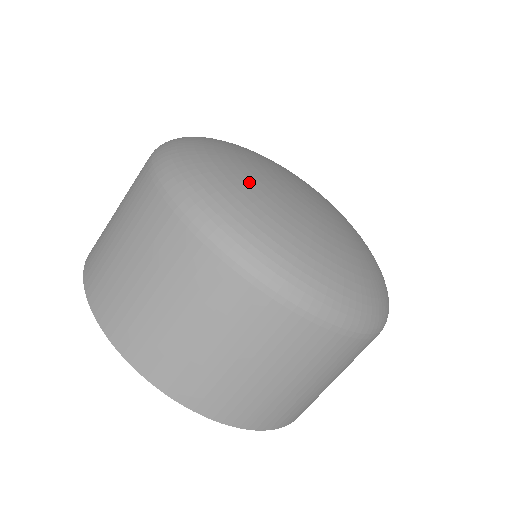
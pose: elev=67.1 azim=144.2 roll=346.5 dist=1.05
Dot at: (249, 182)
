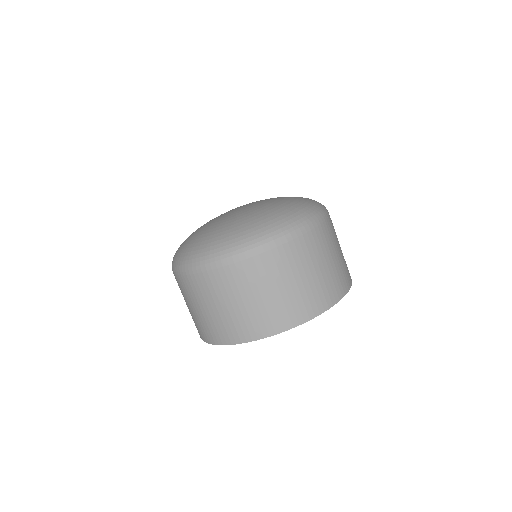
Dot at: (237, 224)
